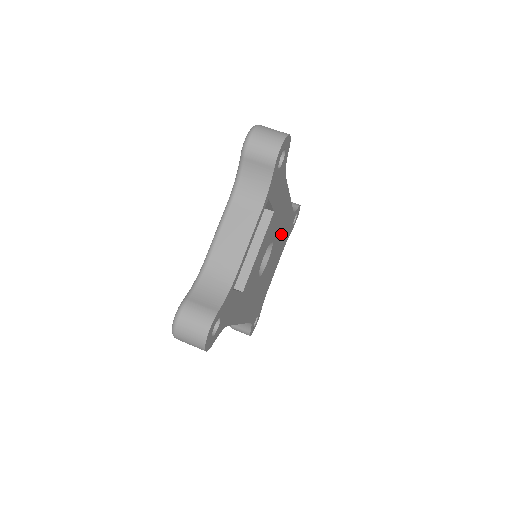
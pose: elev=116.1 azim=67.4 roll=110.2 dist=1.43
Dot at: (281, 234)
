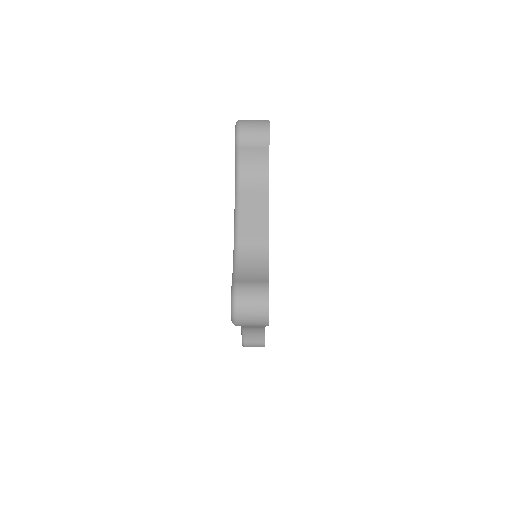
Dot at: occluded
